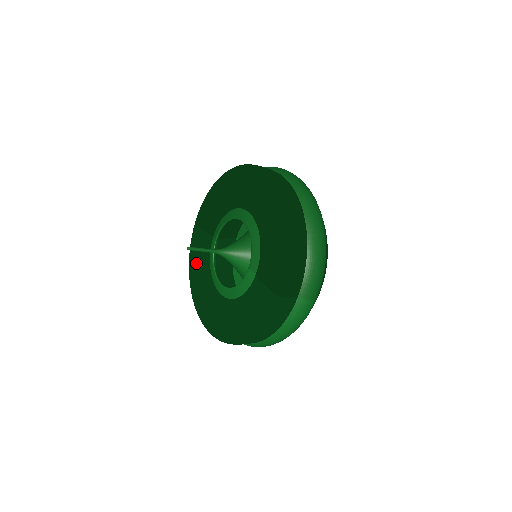
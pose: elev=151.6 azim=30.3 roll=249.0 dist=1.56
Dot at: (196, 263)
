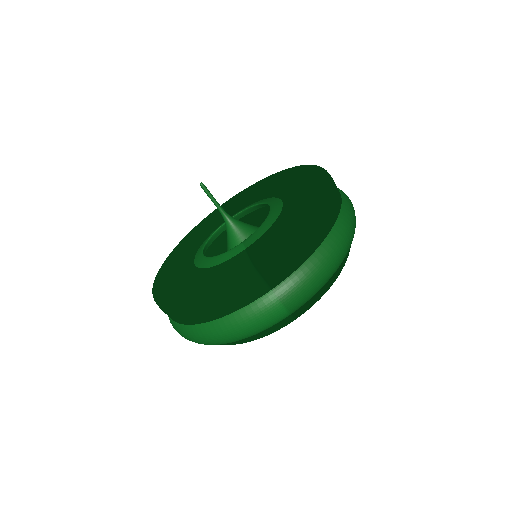
Dot at: (194, 233)
